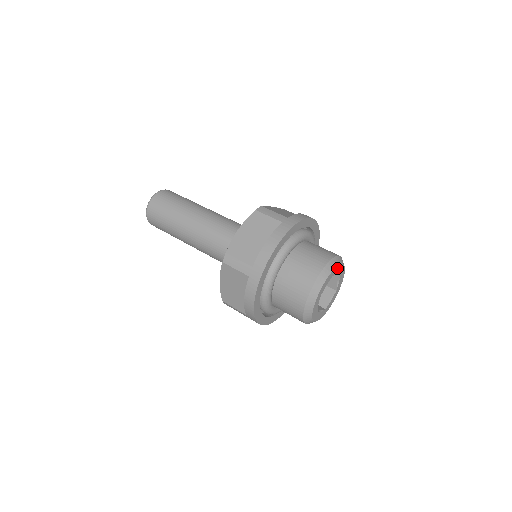
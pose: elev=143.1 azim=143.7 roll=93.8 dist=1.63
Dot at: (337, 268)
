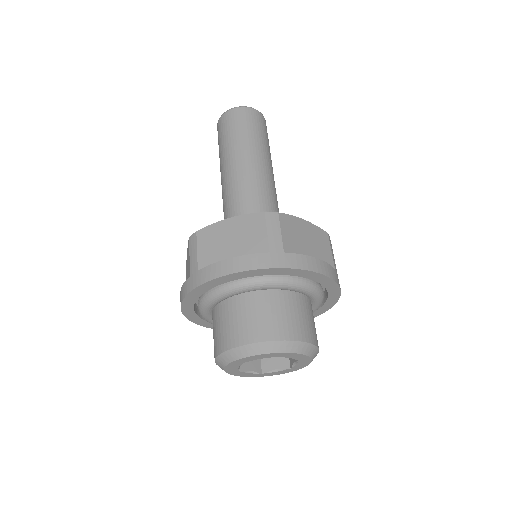
Dot at: (288, 354)
